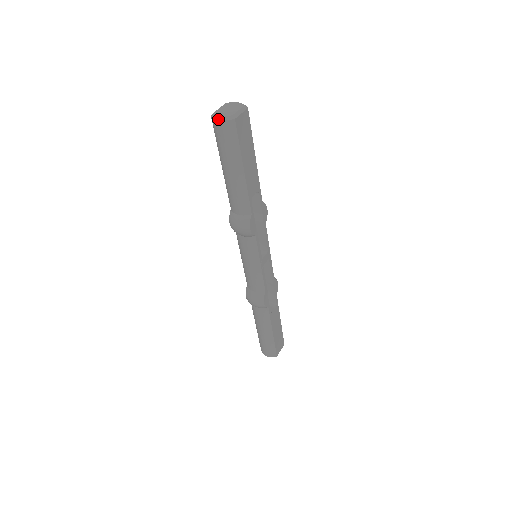
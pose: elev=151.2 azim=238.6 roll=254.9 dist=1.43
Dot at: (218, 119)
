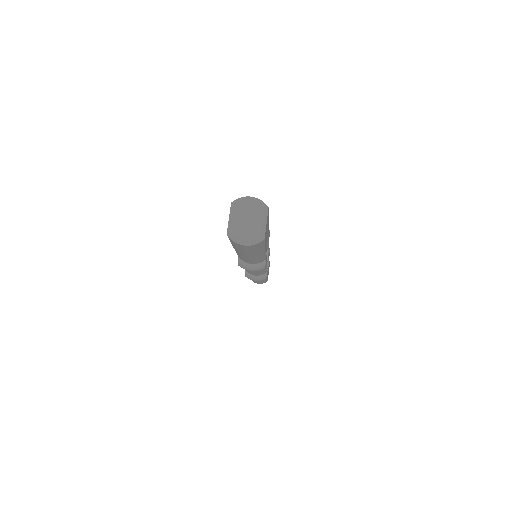
Dot at: (243, 244)
